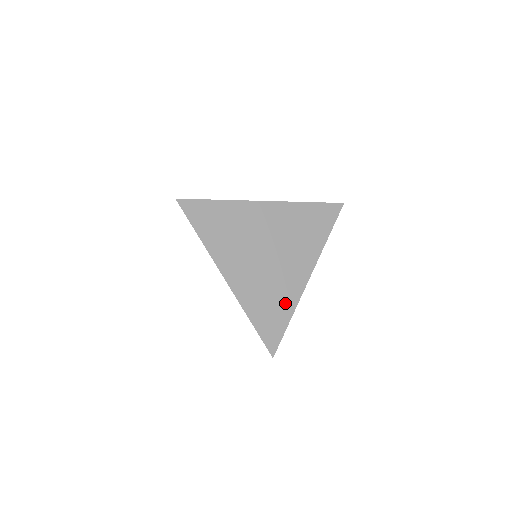
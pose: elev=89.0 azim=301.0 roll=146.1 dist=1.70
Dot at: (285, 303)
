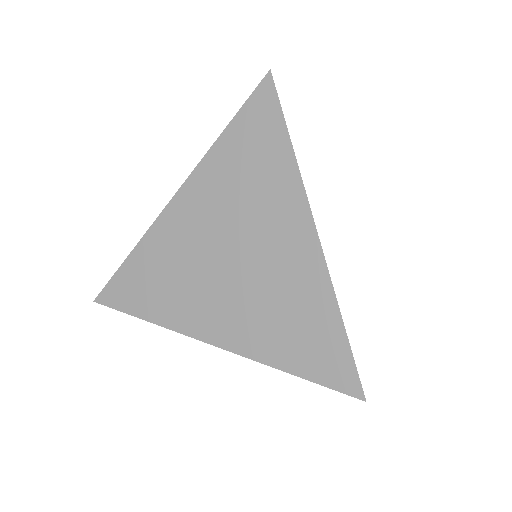
Dot at: (313, 304)
